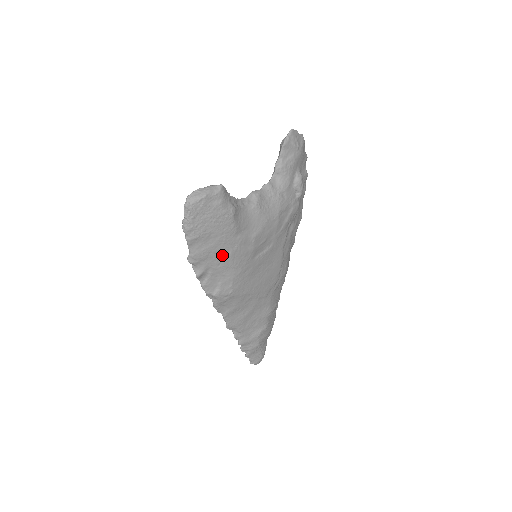
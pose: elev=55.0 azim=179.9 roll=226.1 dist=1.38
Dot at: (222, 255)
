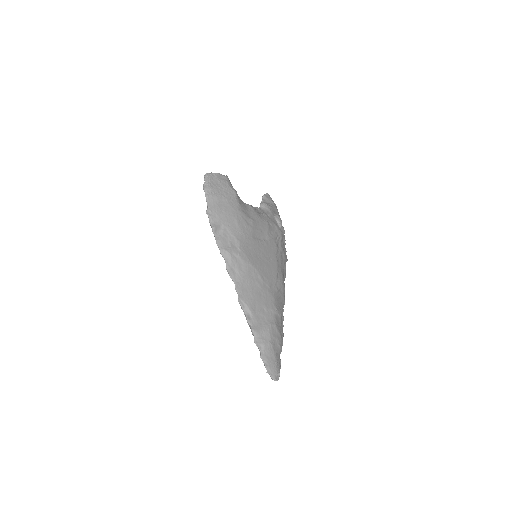
Dot at: (230, 217)
